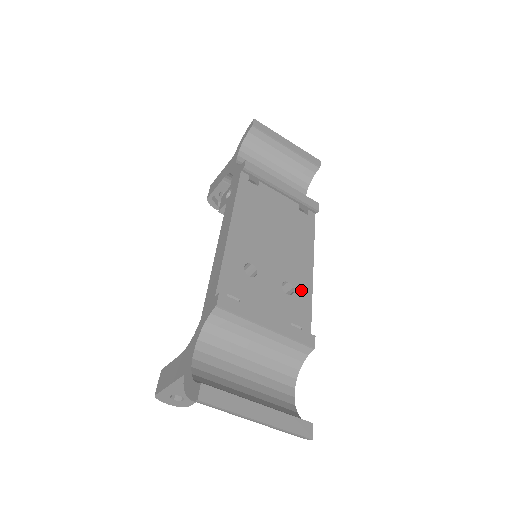
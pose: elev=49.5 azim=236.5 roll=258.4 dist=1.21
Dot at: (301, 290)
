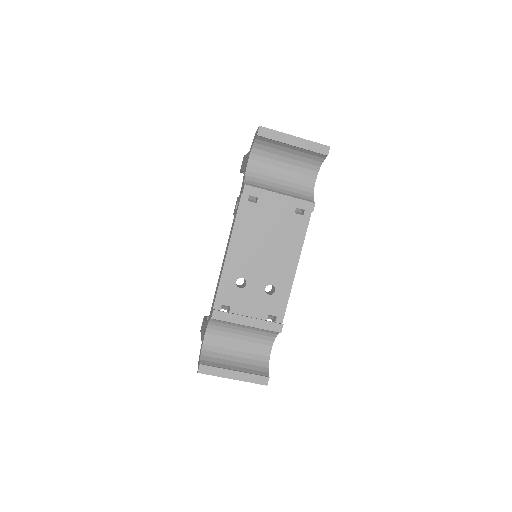
Dot at: (282, 288)
